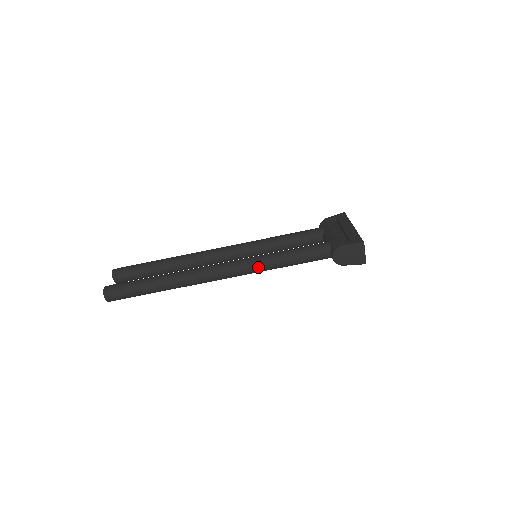
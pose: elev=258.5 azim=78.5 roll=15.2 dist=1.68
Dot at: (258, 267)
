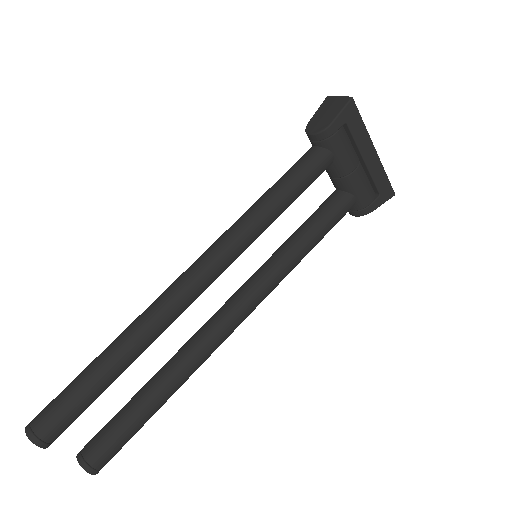
Dot at: (234, 225)
